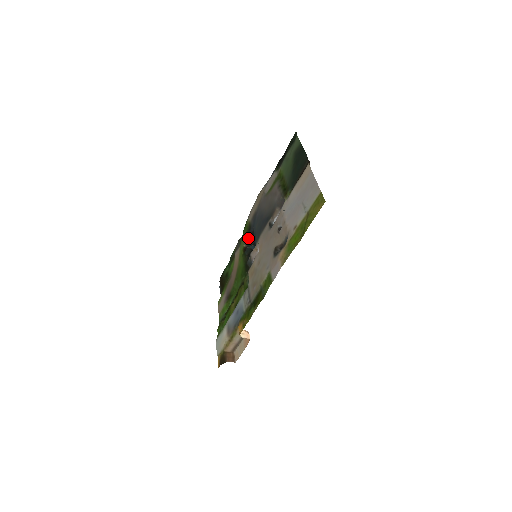
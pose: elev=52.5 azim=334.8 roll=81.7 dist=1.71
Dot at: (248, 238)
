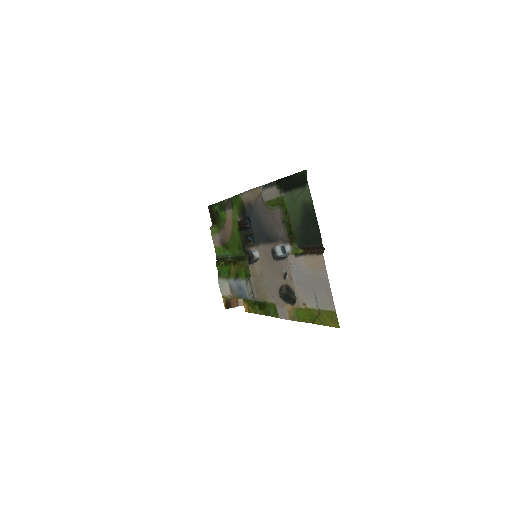
Dot at: (243, 217)
